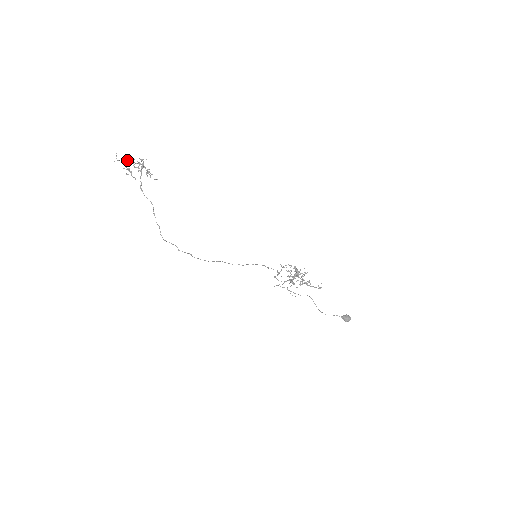
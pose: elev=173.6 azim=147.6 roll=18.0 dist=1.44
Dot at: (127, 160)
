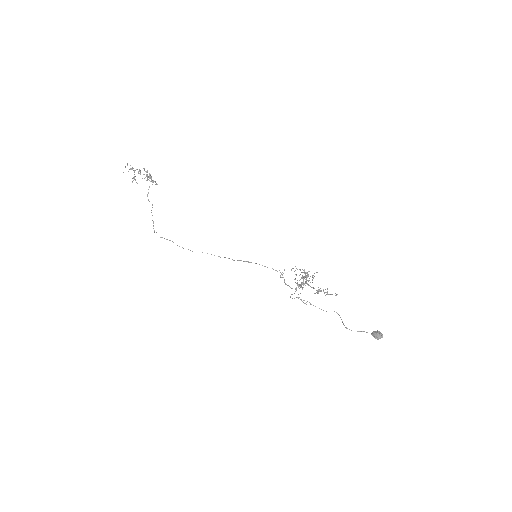
Dot at: (130, 168)
